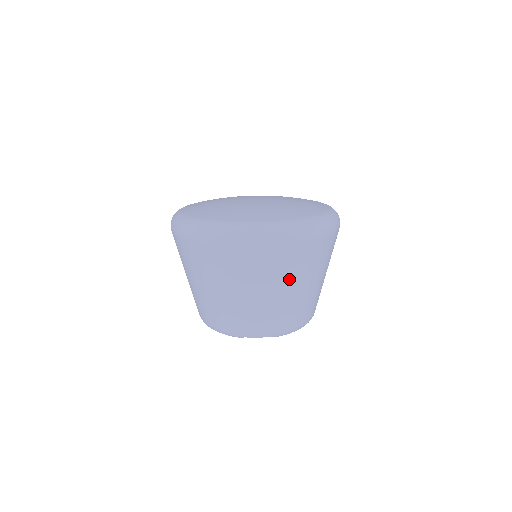
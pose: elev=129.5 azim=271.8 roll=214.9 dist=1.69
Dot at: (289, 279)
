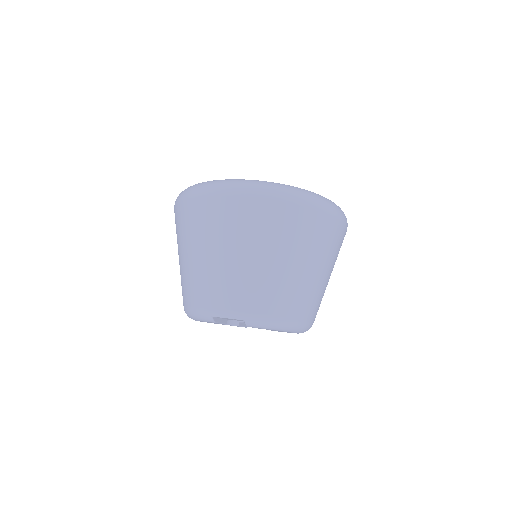
Dot at: (264, 244)
